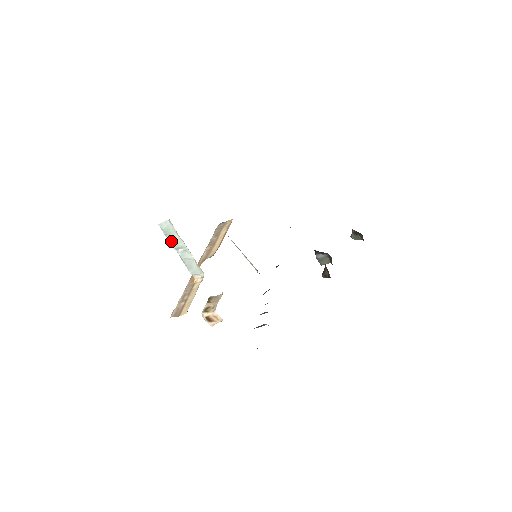
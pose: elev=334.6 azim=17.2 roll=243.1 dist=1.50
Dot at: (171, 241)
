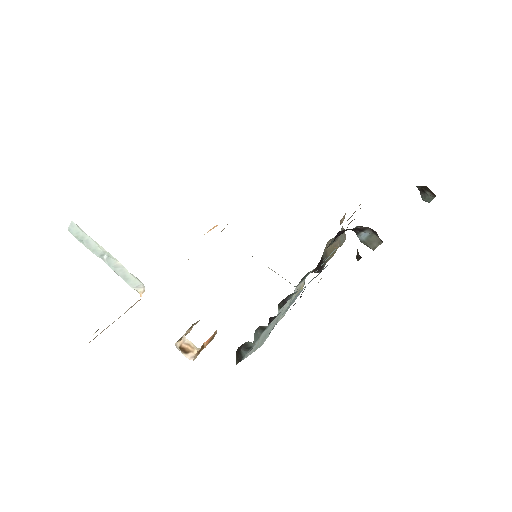
Dot at: (89, 248)
